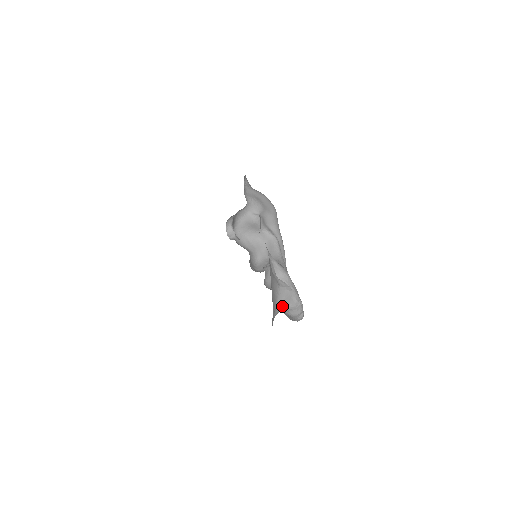
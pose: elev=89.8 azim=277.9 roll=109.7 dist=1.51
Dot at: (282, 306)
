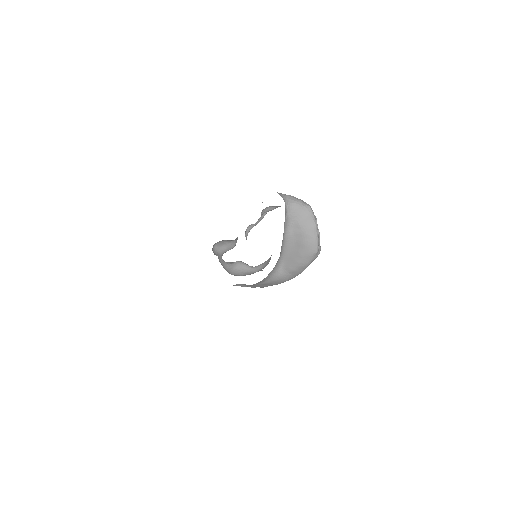
Dot at: (280, 194)
